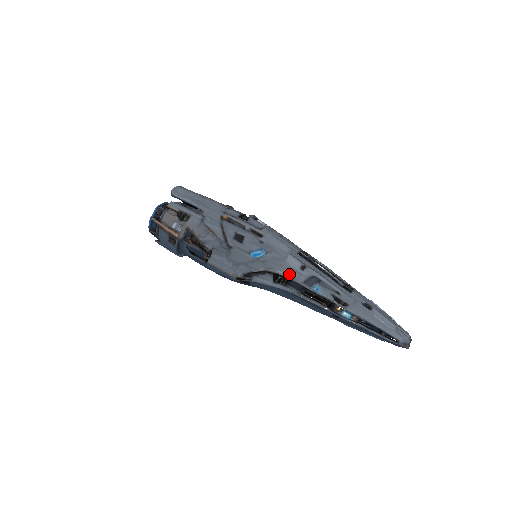
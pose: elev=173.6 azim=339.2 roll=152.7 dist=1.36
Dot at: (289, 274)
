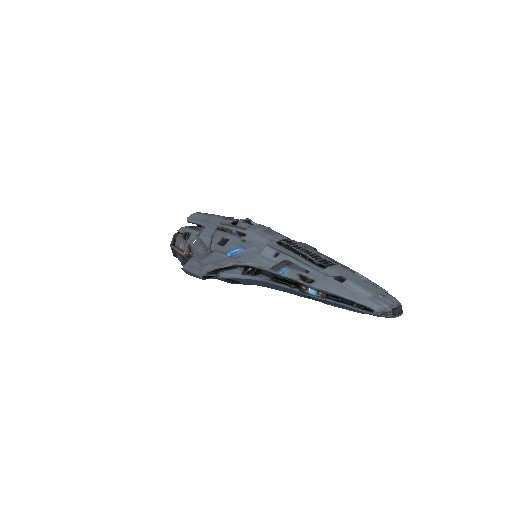
Dot at: (258, 264)
